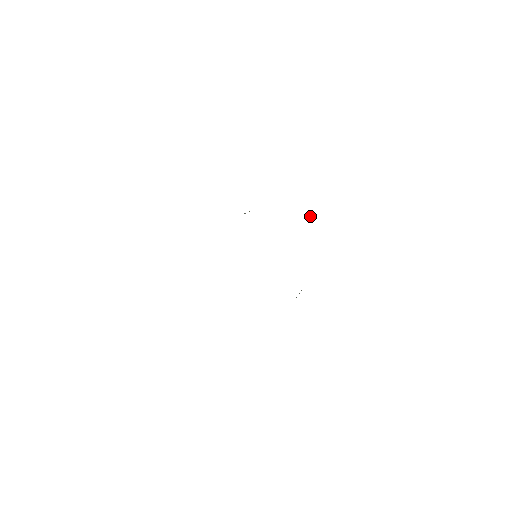
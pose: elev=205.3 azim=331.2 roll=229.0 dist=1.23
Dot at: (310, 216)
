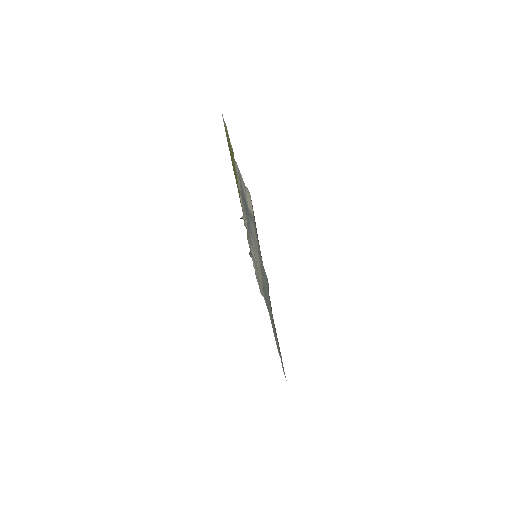
Dot at: (249, 247)
